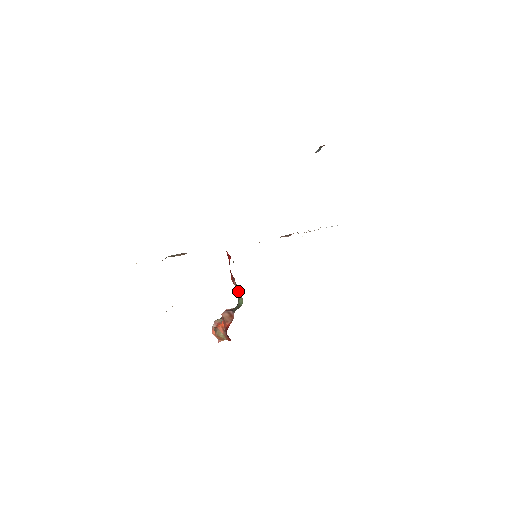
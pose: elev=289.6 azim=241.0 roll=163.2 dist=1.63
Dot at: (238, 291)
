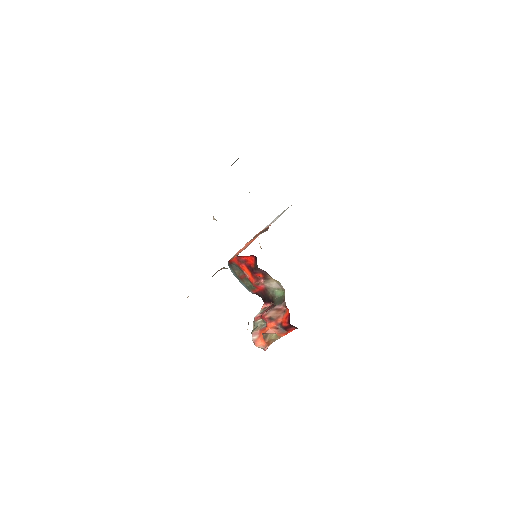
Dot at: (272, 286)
